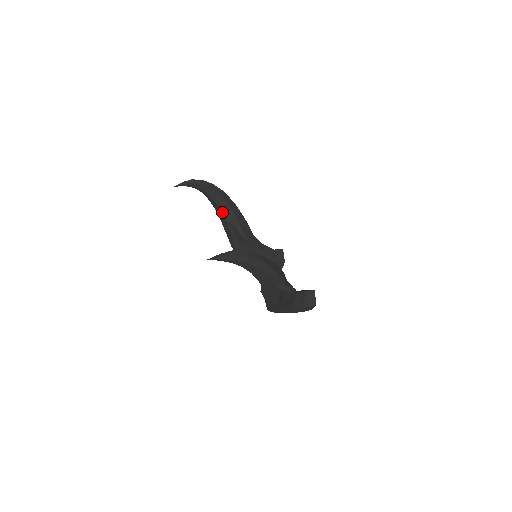
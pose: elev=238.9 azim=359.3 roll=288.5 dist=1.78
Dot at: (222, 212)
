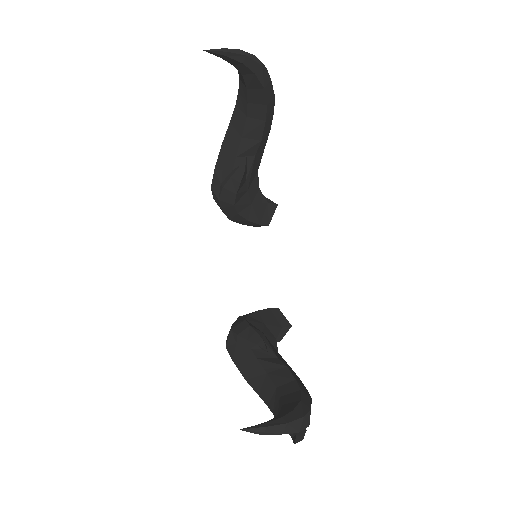
Dot at: (245, 126)
